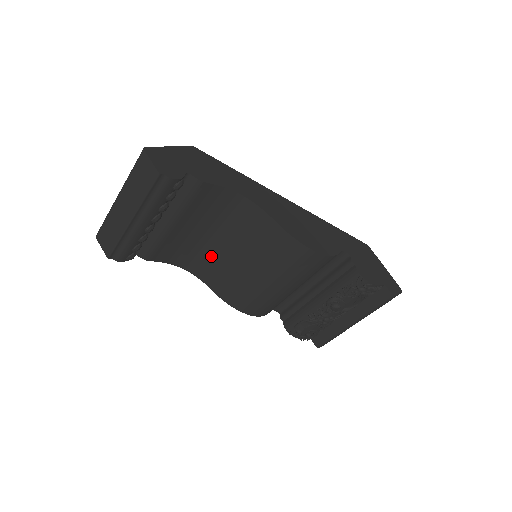
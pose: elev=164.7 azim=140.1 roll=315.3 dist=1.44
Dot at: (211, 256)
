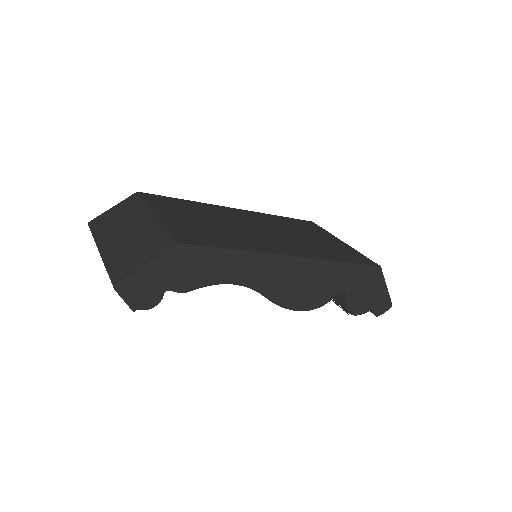
Dot at: occluded
